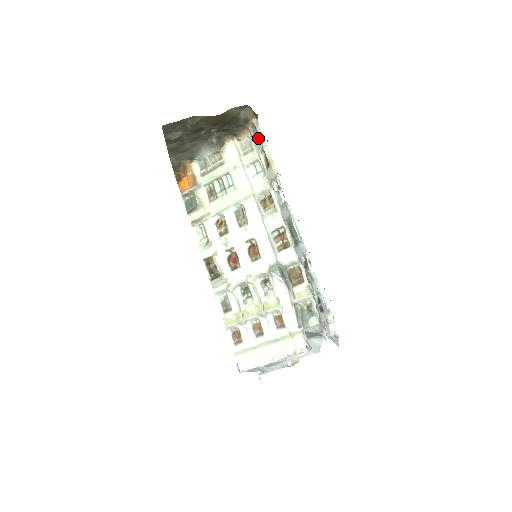
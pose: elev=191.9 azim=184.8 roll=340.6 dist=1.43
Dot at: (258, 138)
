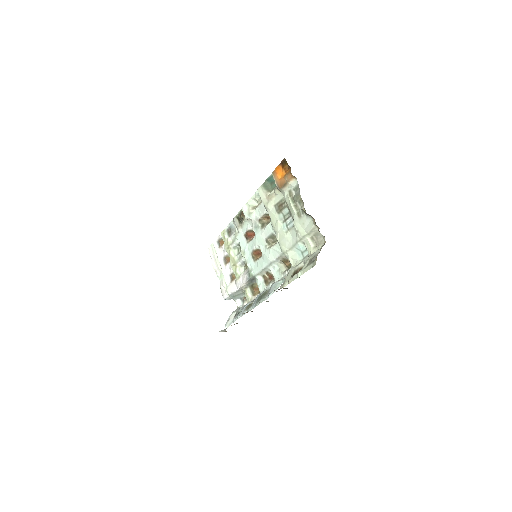
Dot at: (308, 264)
